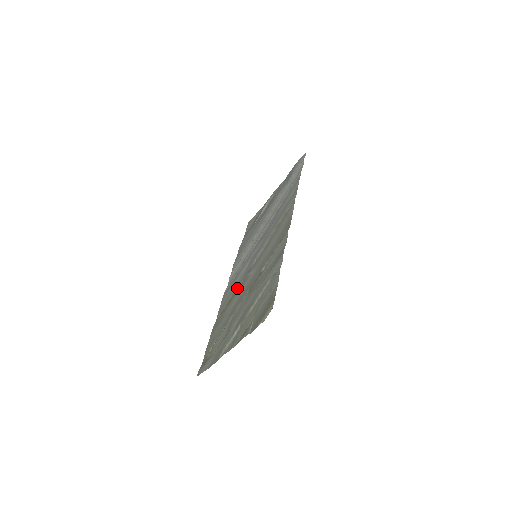
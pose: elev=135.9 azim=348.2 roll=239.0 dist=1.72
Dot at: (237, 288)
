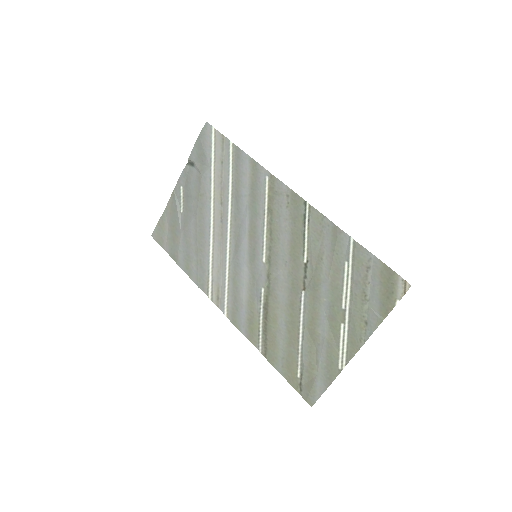
Dot at: (262, 300)
